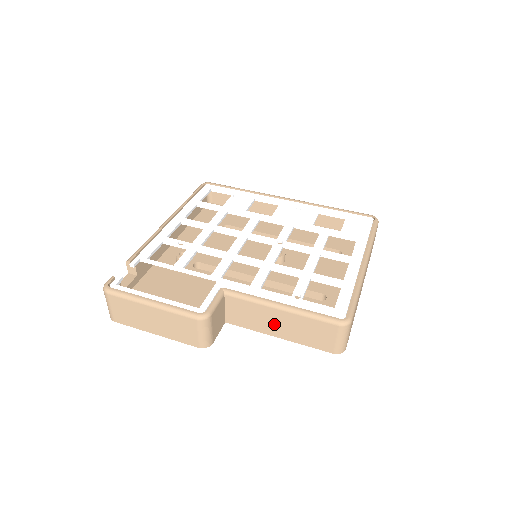
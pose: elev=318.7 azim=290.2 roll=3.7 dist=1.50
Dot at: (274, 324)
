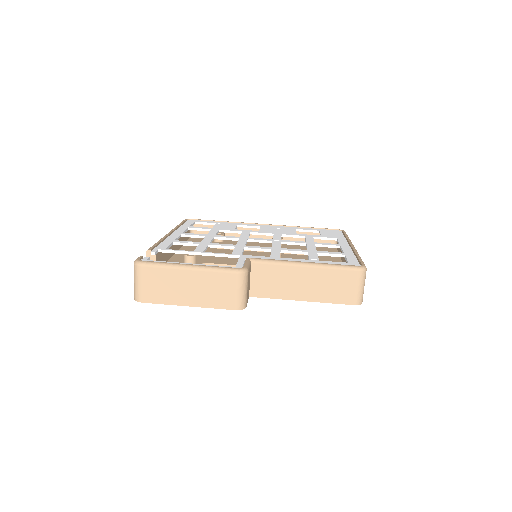
Dot at: (298, 285)
